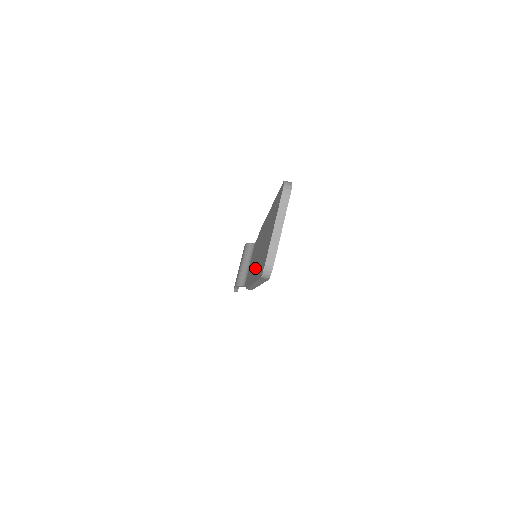
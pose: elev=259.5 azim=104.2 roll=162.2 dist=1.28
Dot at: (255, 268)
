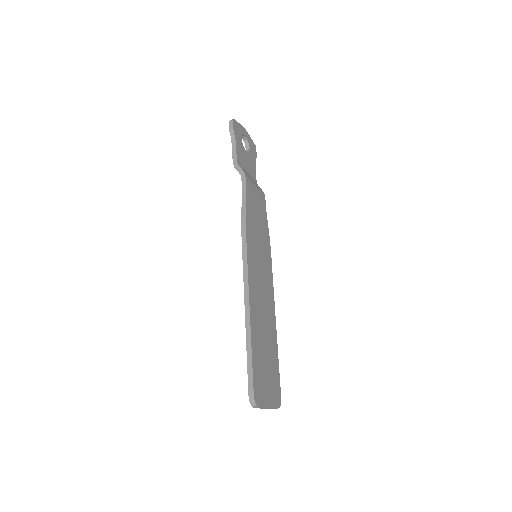
Dot at: occluded
